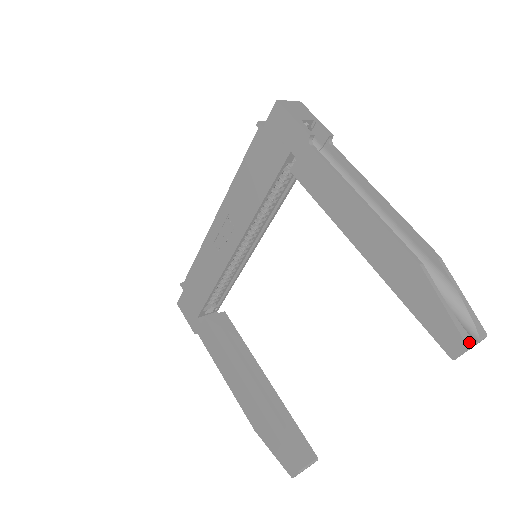
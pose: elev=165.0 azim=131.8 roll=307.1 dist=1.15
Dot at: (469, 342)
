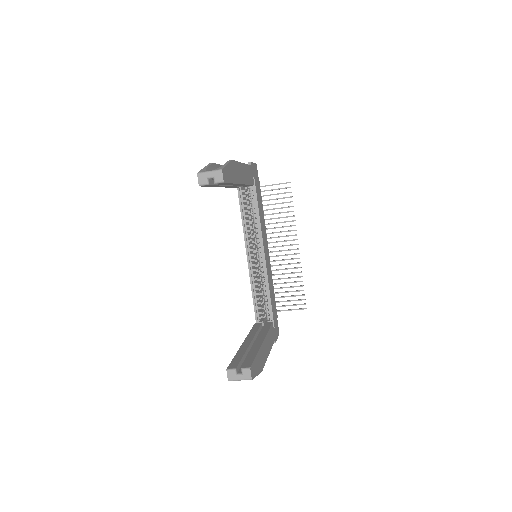
Dot at: (201, 172)
